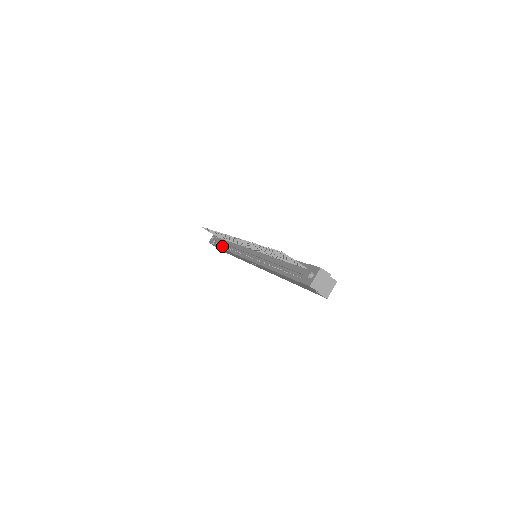
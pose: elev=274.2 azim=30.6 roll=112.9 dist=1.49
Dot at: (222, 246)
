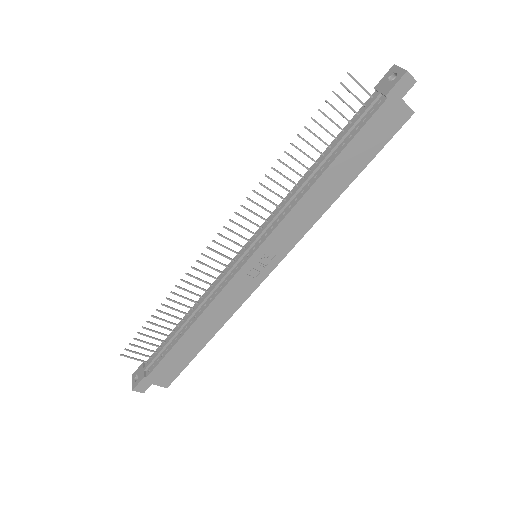
Dot at: (174, 341)
